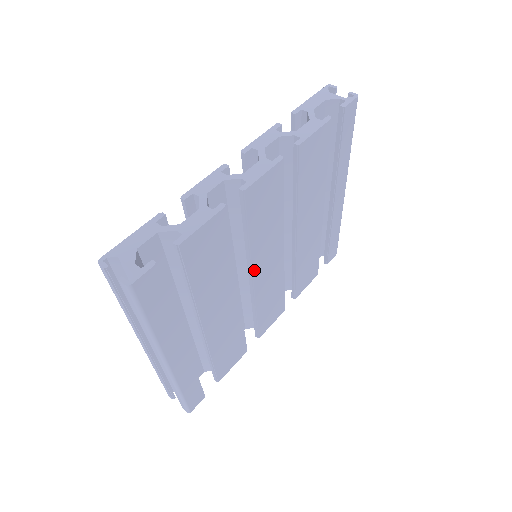
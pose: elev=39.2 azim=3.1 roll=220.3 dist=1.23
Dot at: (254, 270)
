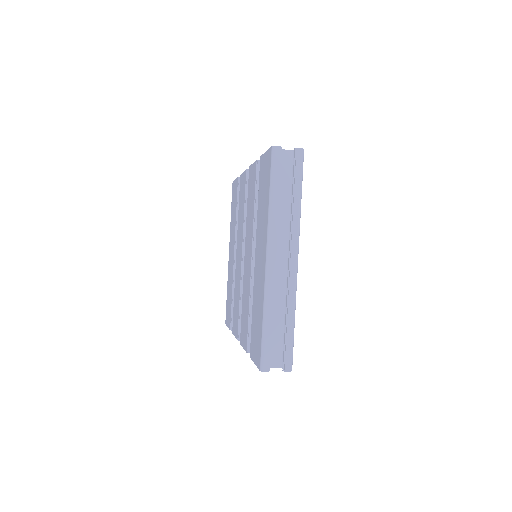
Dot at: occluded
